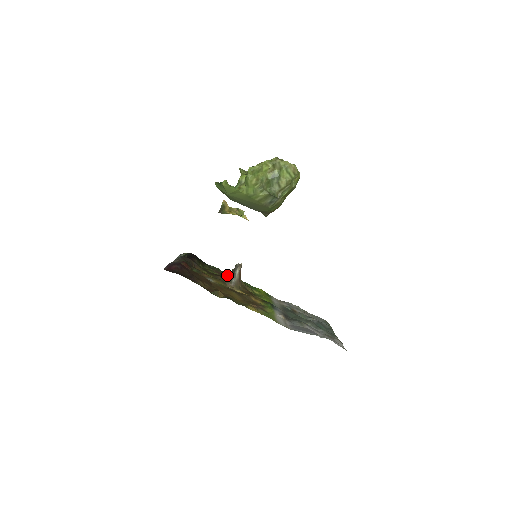
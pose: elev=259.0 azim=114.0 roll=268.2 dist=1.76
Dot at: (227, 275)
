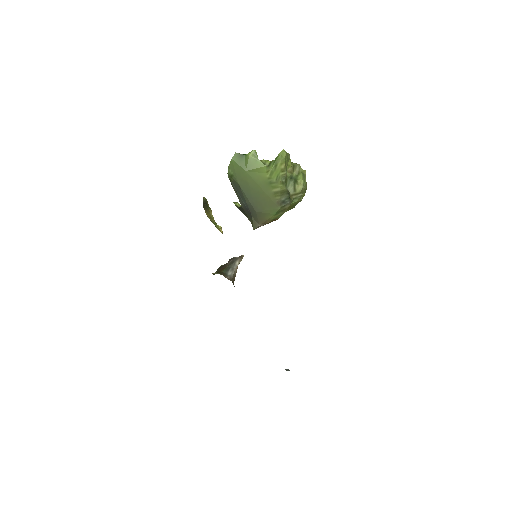
Dot at: occluded
